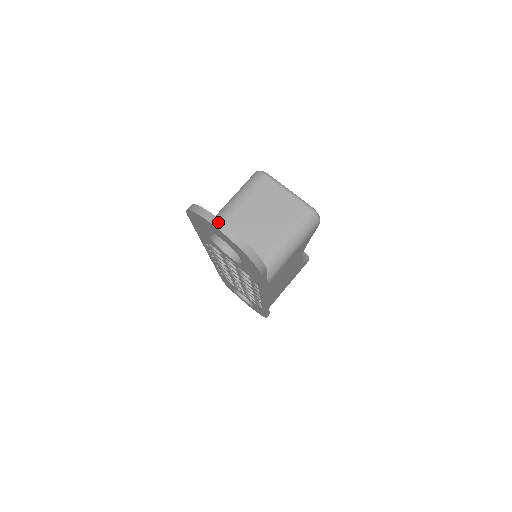
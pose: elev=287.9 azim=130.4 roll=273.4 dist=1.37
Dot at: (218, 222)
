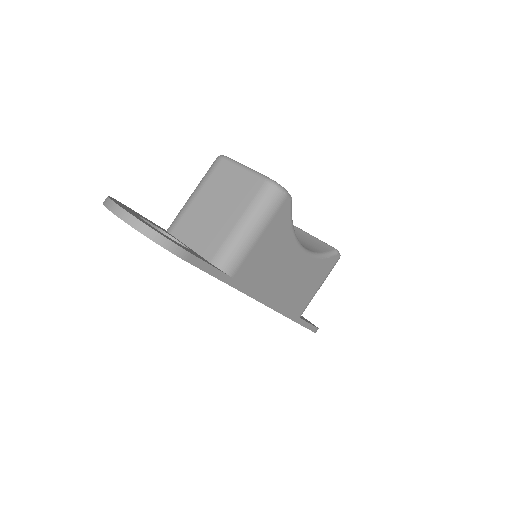
Dot at: (114, 206)
